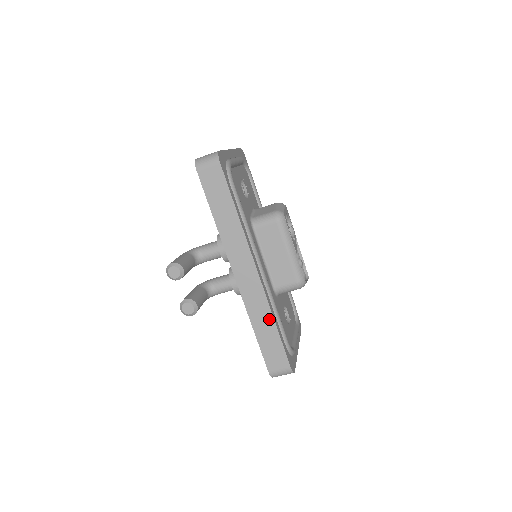
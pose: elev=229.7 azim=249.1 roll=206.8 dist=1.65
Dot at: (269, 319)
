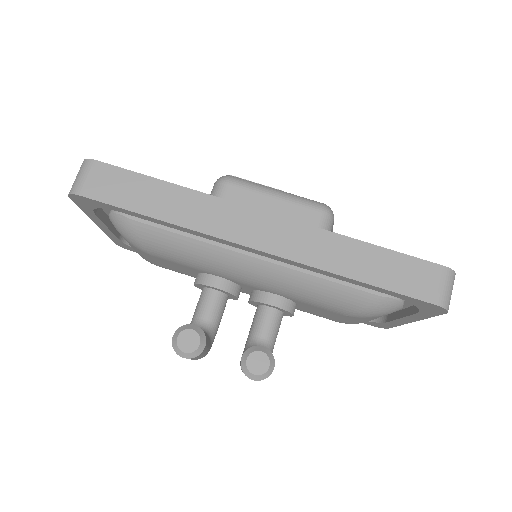
Dot at: (349, 245)
